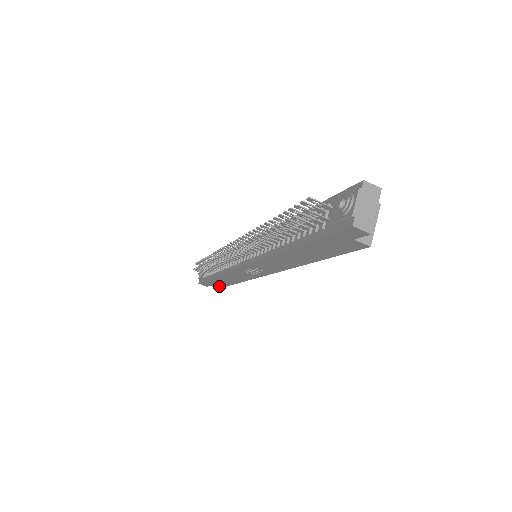
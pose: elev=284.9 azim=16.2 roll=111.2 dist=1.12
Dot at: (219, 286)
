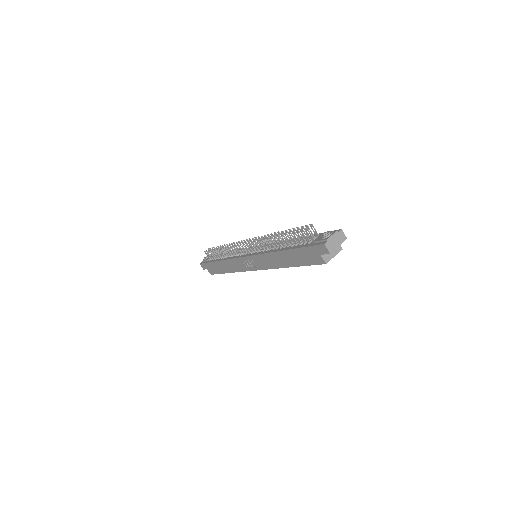
Dot at: (213, 272)
